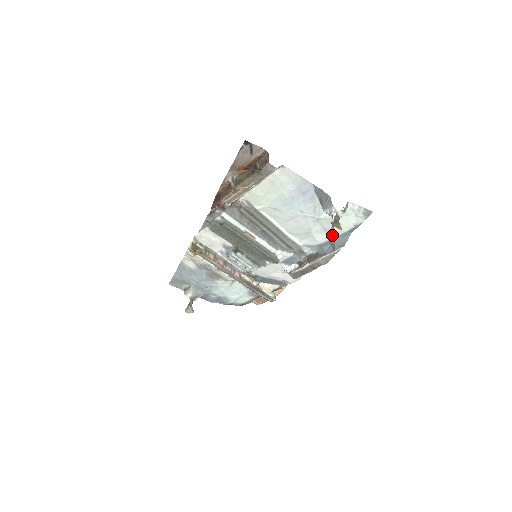
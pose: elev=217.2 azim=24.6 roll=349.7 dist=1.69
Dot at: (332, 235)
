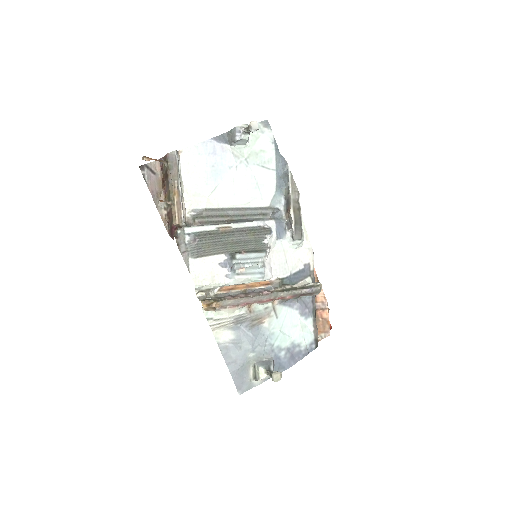
Dot at: (272, 168)
